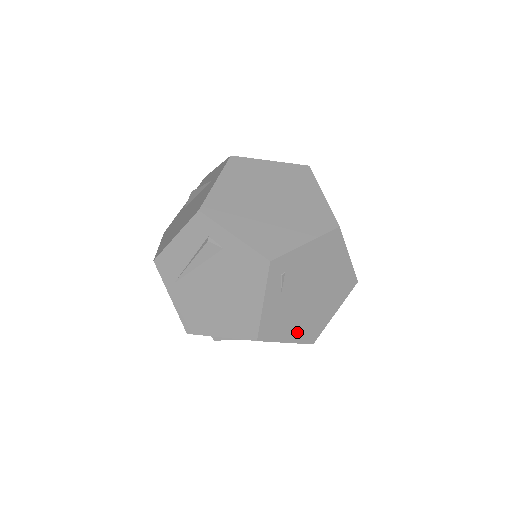
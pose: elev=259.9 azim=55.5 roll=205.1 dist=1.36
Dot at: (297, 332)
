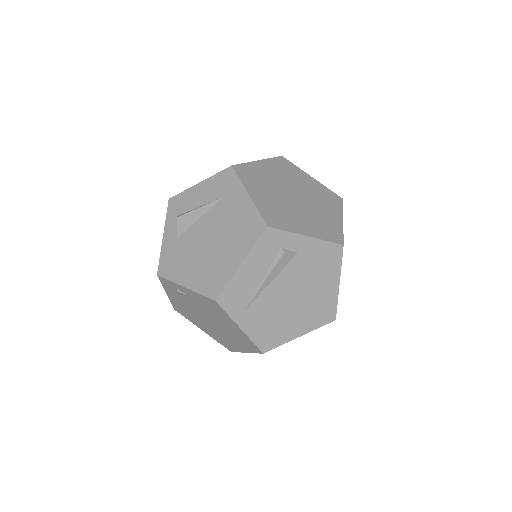
Dot at: occluded
